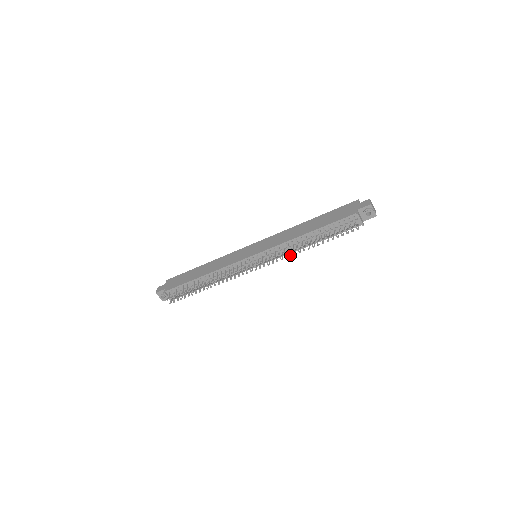
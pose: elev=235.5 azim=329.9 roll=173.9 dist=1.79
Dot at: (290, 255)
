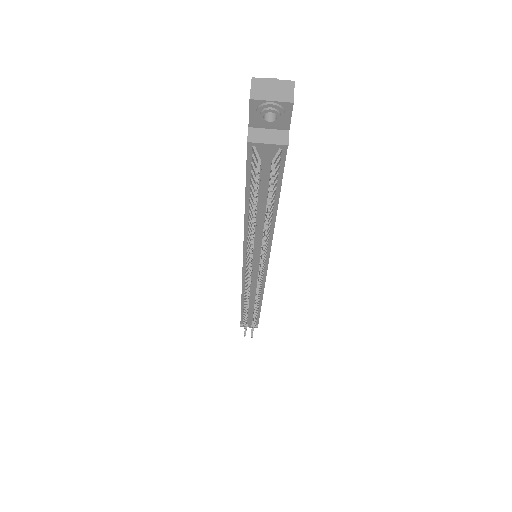
Dot at: occluded
